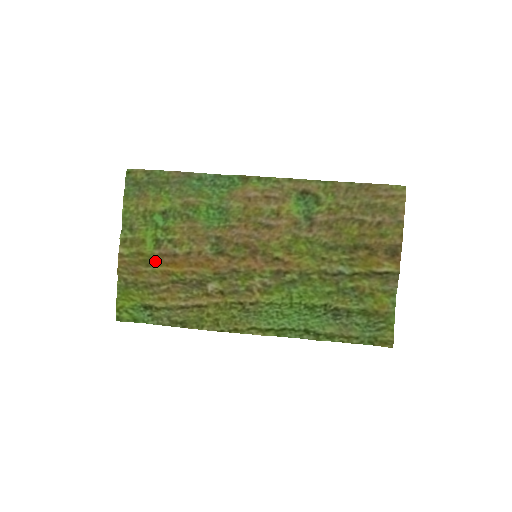
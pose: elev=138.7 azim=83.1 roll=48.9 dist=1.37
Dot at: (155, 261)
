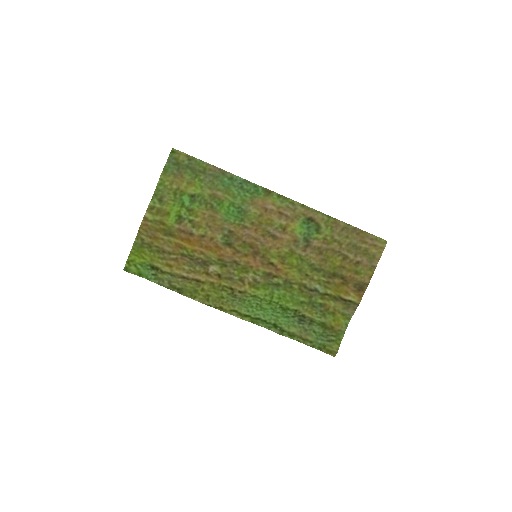
Dot at: (173, 233)
